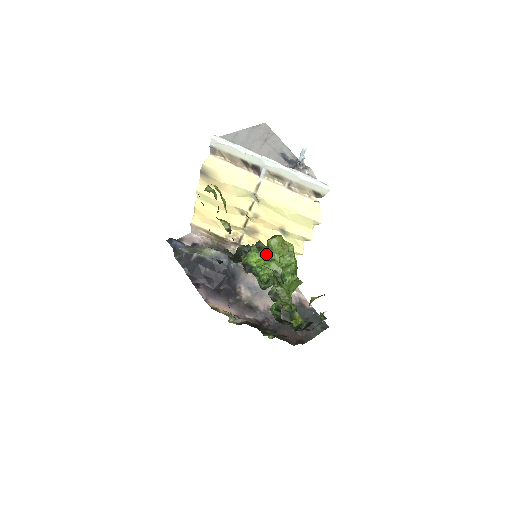
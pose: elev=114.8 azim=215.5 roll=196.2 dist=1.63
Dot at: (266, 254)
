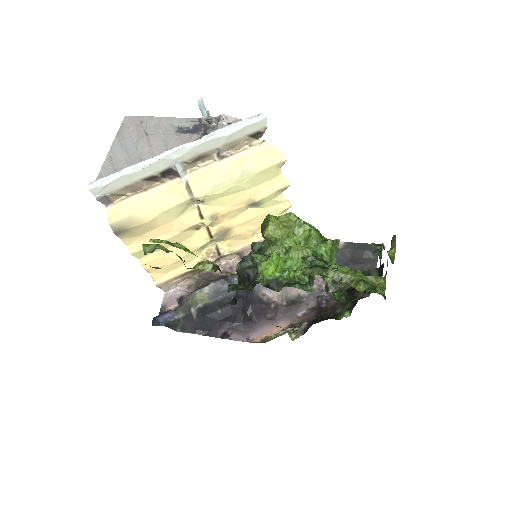
Dot at: (275, 250)
